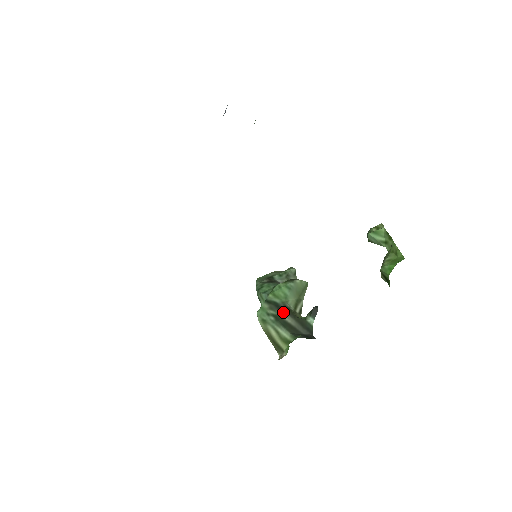
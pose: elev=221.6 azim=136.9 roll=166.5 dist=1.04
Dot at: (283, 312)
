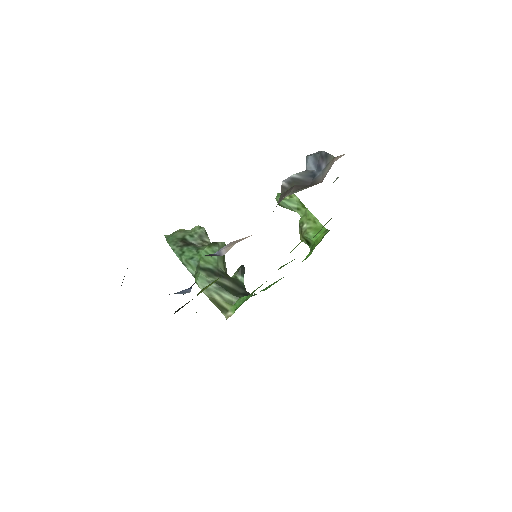
Dot at: occluded
